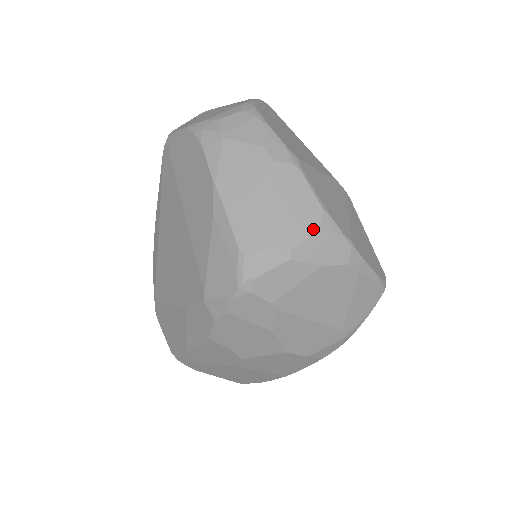
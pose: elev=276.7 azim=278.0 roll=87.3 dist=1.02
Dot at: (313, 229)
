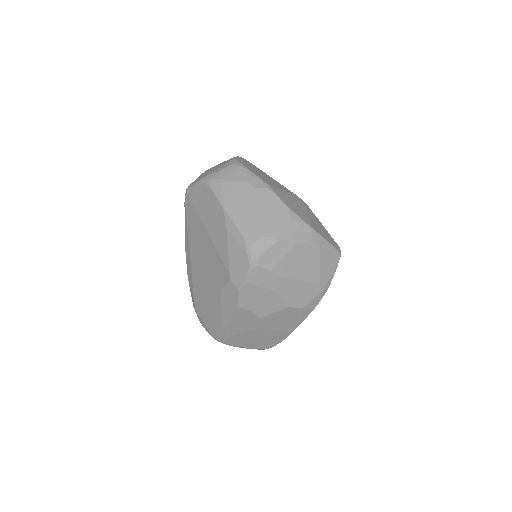
Dot at: (286, 222)
